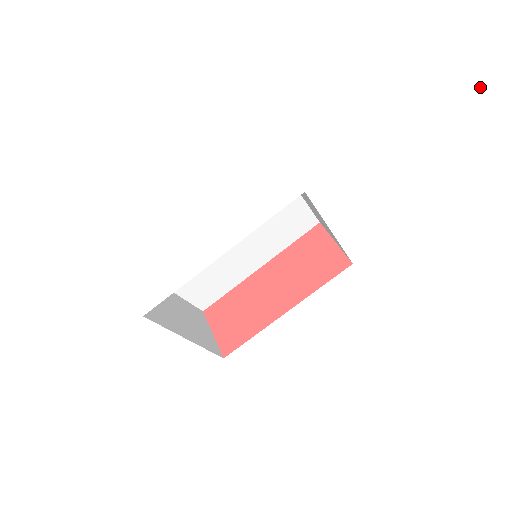
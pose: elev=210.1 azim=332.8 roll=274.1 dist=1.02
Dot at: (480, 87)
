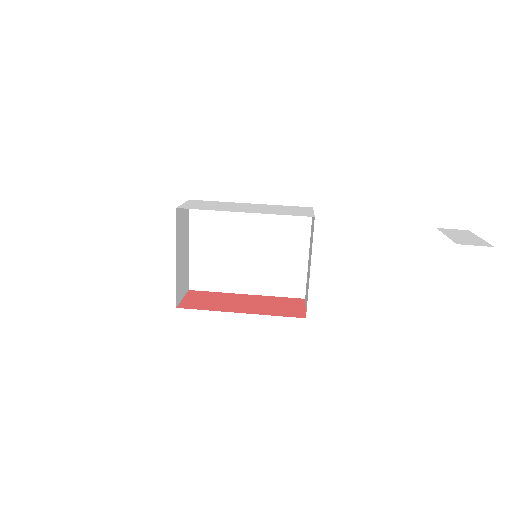
Dot at: (444, 229)
